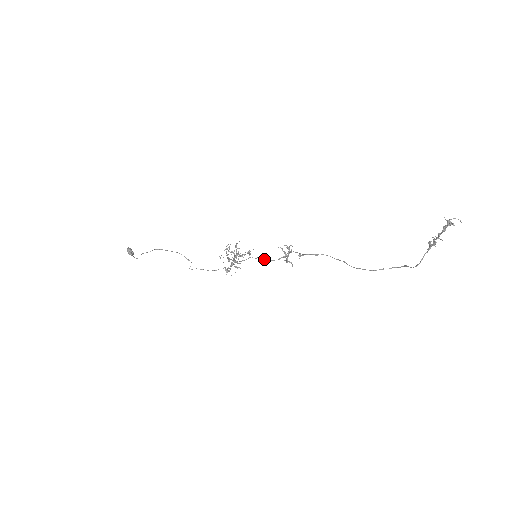
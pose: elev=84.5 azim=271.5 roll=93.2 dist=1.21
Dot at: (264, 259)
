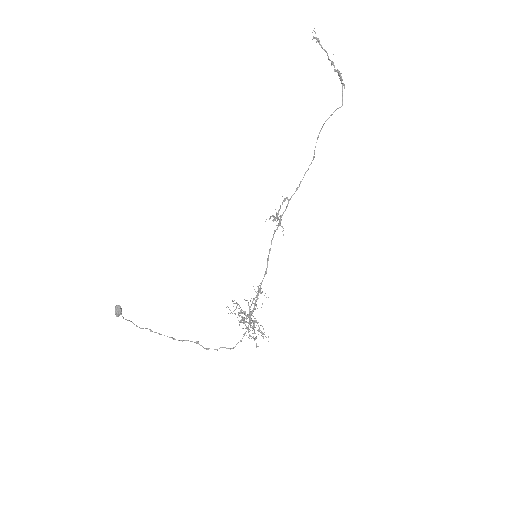
Dot at: (267, 258)
